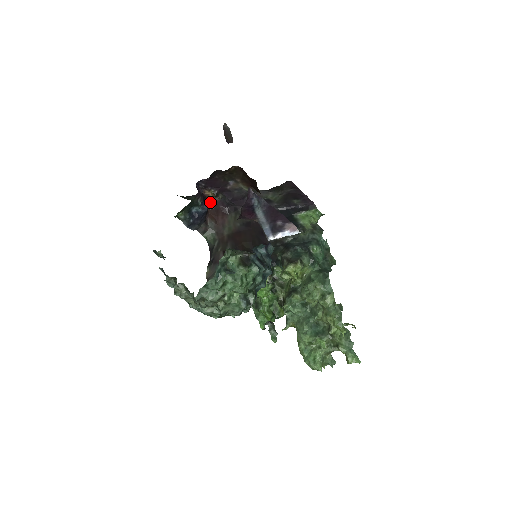
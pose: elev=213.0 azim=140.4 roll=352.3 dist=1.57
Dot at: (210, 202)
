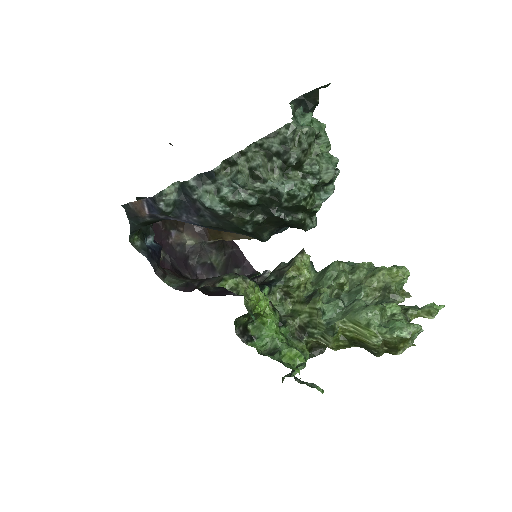
Dot at: occluded
